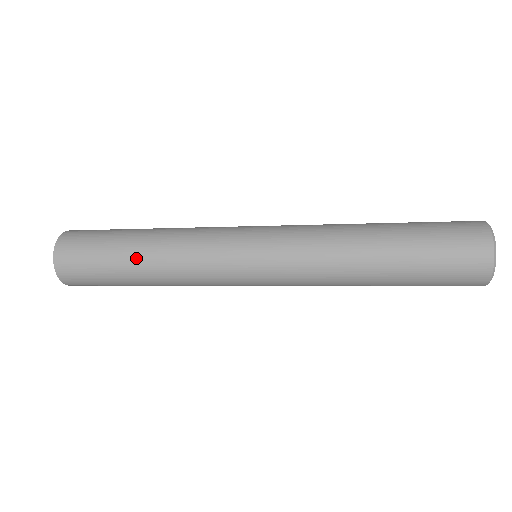
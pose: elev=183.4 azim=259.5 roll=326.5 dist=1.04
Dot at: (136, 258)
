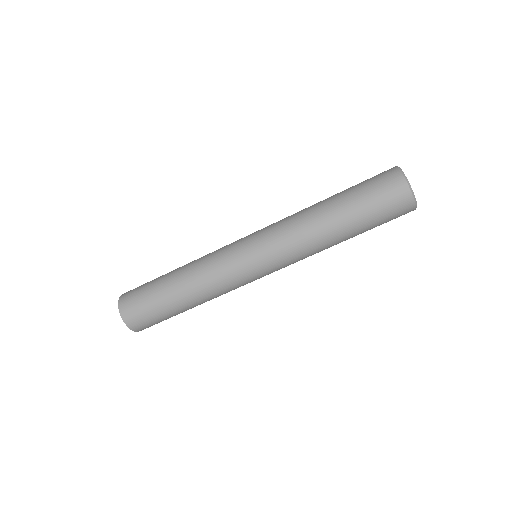
Dot at: (173, 273)
